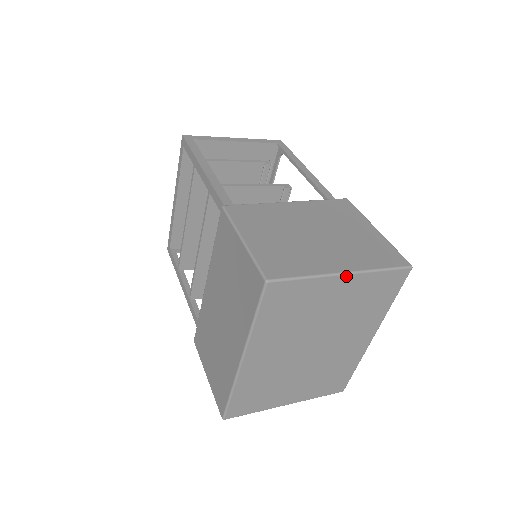
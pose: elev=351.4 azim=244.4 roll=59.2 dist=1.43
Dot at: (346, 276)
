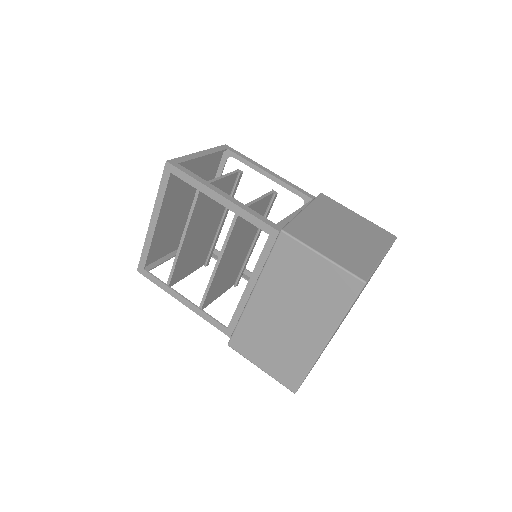
Dot at: occluded
